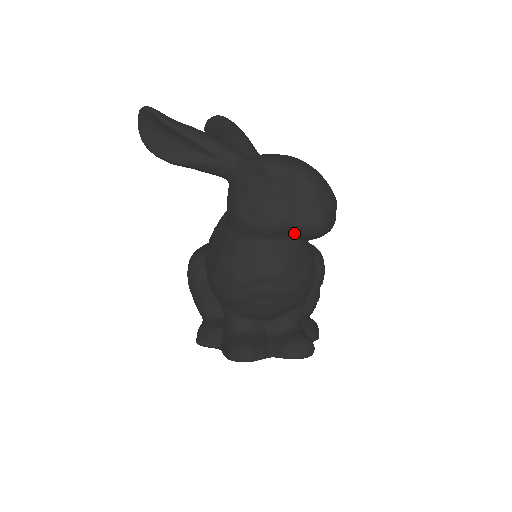
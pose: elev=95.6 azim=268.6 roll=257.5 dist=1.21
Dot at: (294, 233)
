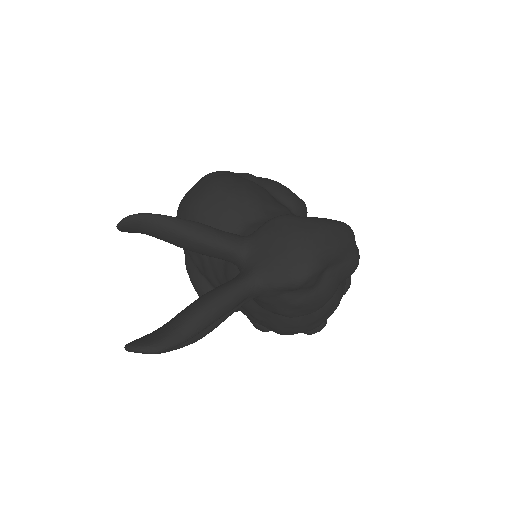
Dot at: occluded
